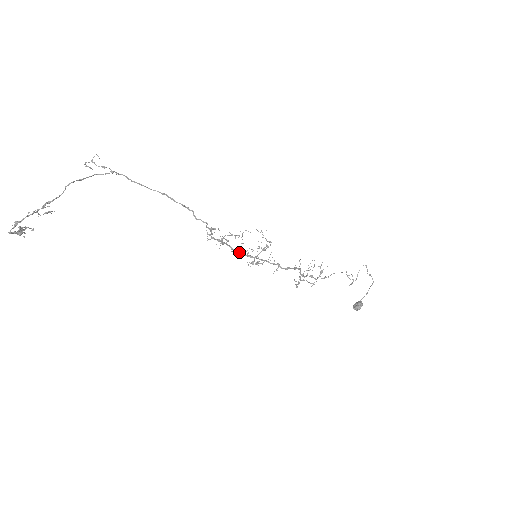
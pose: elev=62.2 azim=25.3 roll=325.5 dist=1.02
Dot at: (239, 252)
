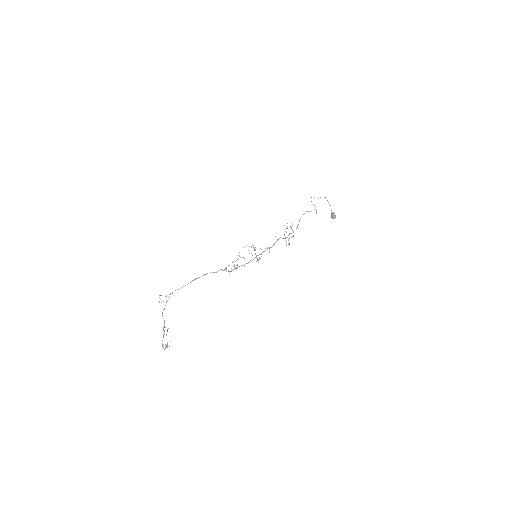
Dot at: occluded
